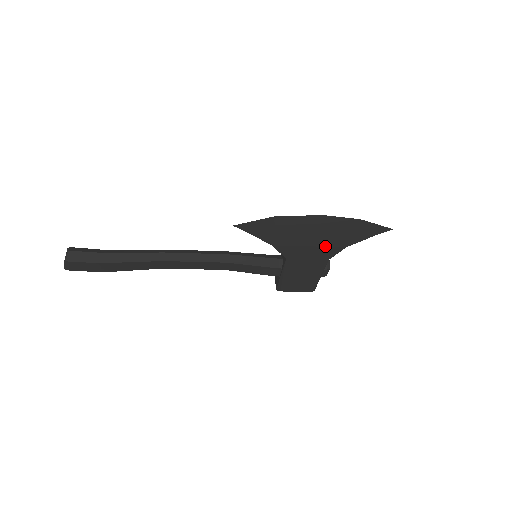
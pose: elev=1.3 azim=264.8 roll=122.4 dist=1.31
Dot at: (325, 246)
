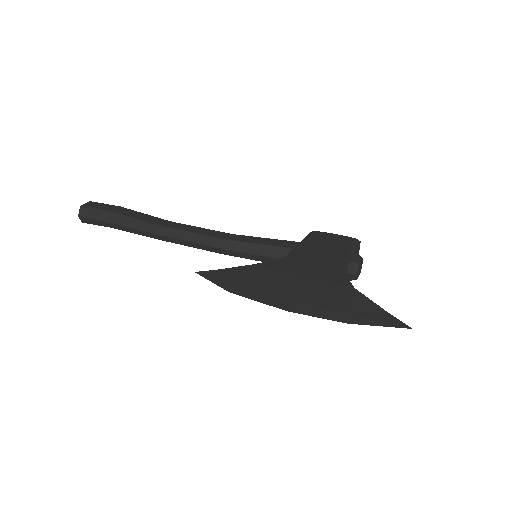
Dot at: occluded
